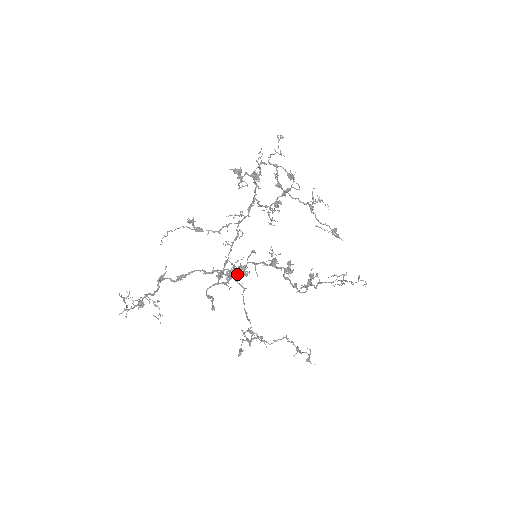
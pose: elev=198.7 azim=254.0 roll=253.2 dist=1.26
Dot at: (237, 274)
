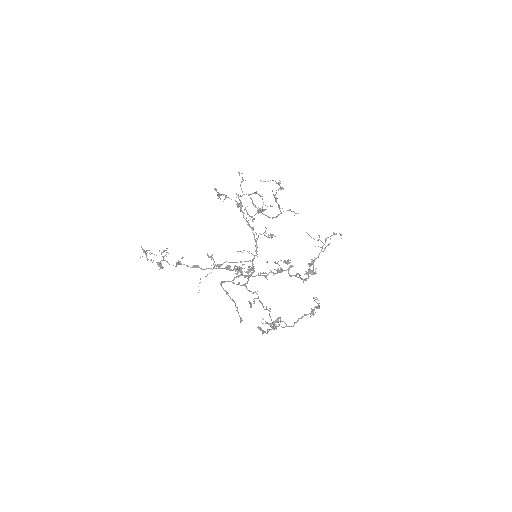
Dot at: (247, 275)
